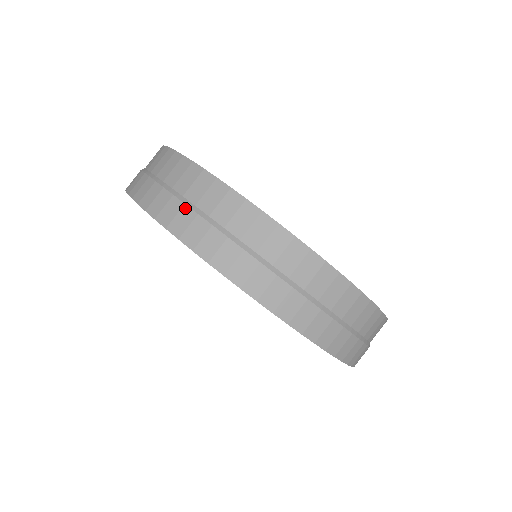
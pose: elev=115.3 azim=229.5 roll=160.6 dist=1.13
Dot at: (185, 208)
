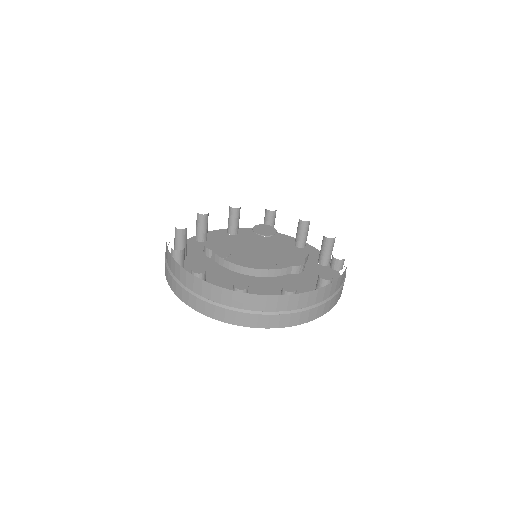
Dot at: (217, 307)
